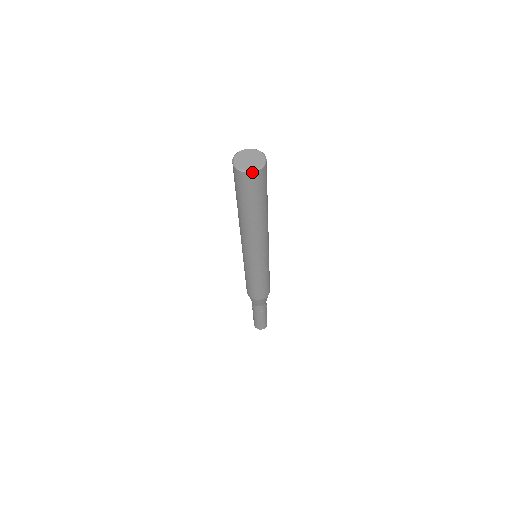
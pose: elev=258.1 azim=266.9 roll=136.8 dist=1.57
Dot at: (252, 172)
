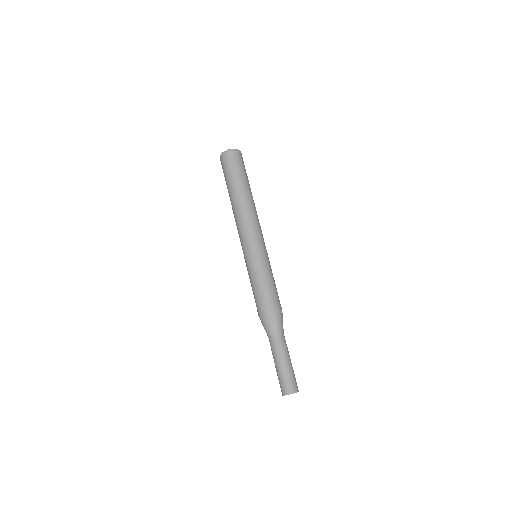
Dot at: (231, 149)
